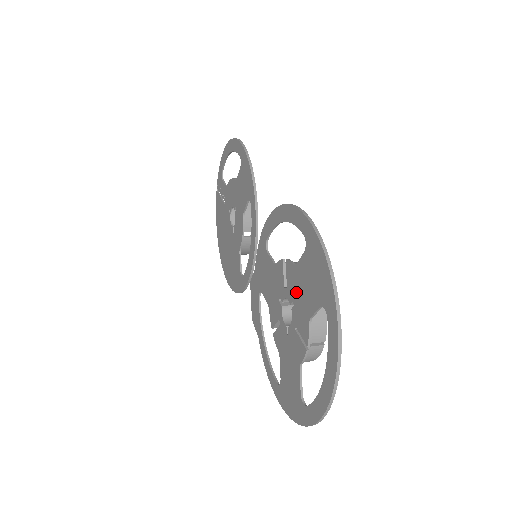
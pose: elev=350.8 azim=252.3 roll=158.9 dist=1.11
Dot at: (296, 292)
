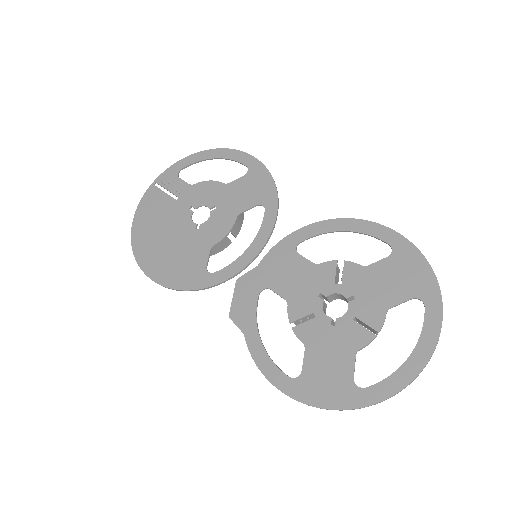
Dot at: (363, 287)
